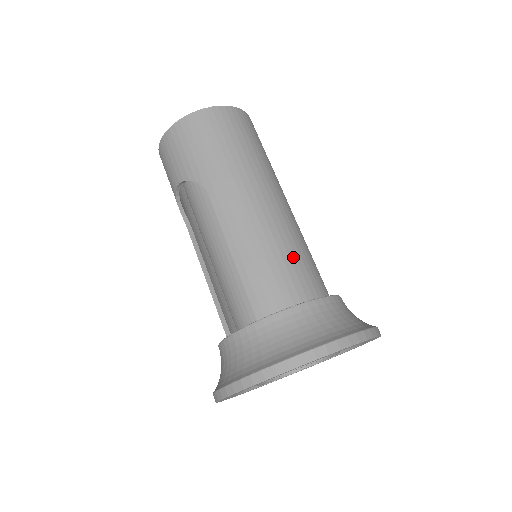
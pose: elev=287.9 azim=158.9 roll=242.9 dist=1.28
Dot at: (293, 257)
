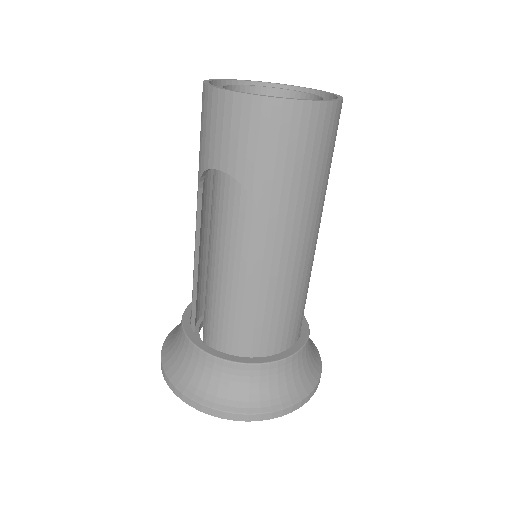
Dot at: (300, 305)
